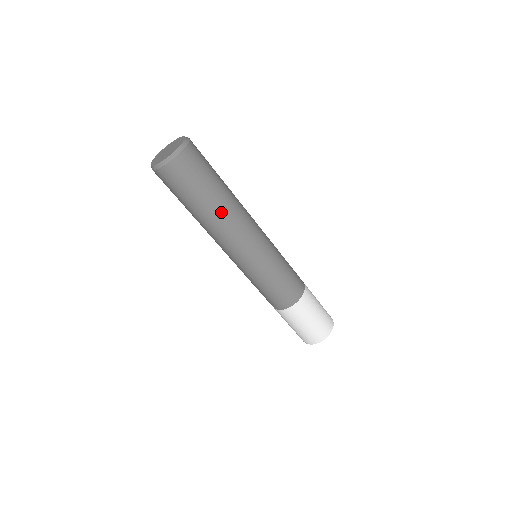
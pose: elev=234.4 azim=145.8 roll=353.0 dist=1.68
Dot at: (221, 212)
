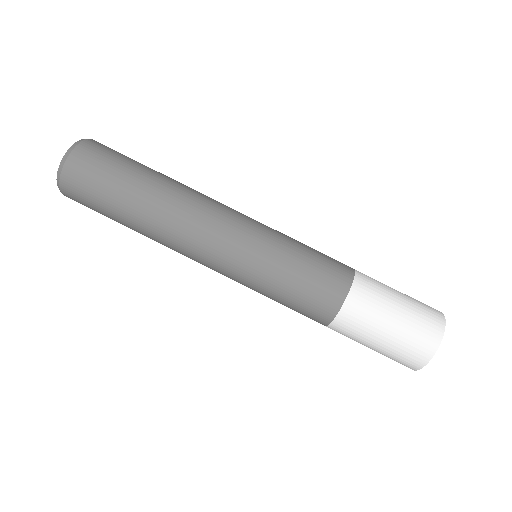
Dot at: (176, 181)
